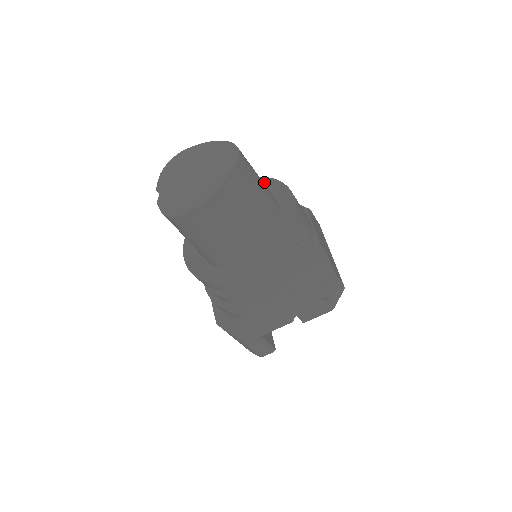
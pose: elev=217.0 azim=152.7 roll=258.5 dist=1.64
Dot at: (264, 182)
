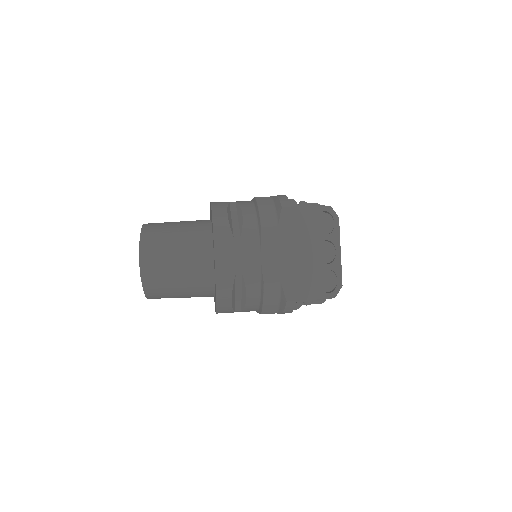
Dot at: occluded
